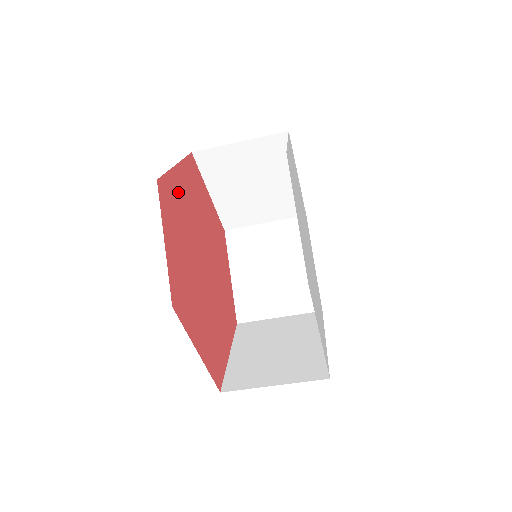
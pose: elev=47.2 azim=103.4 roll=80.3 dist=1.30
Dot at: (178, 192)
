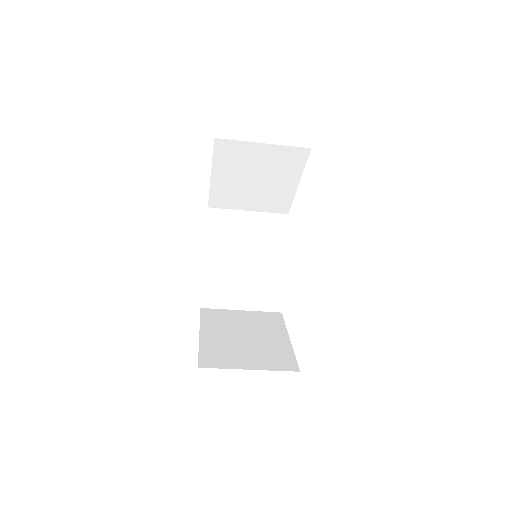
Dot at: occluded
